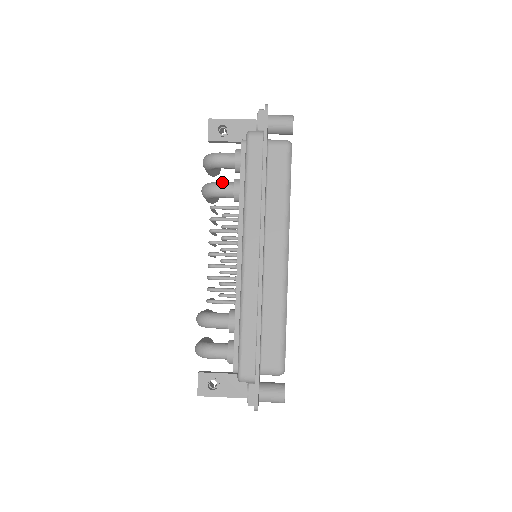
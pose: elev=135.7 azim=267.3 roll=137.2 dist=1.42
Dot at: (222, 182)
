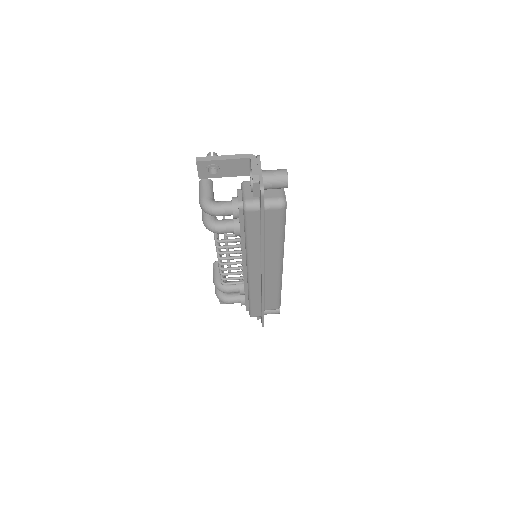
Dot at: (223, 225)
